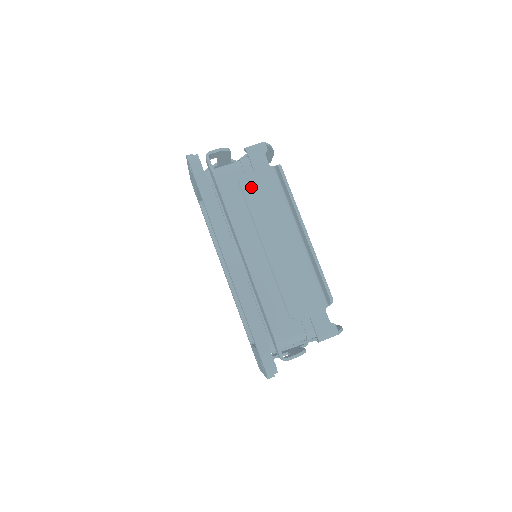
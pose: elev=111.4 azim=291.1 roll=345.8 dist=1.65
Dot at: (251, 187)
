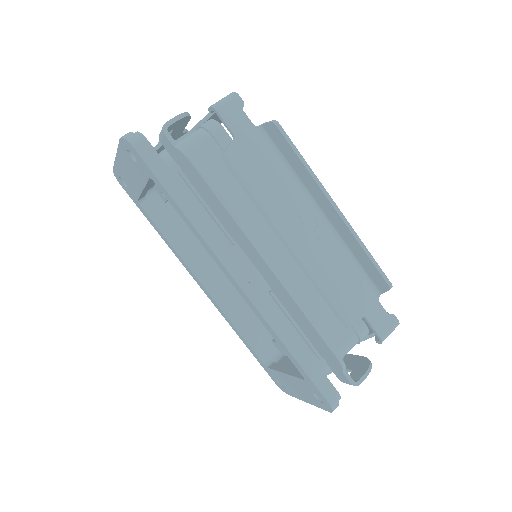
Dot at: (241, 163)
